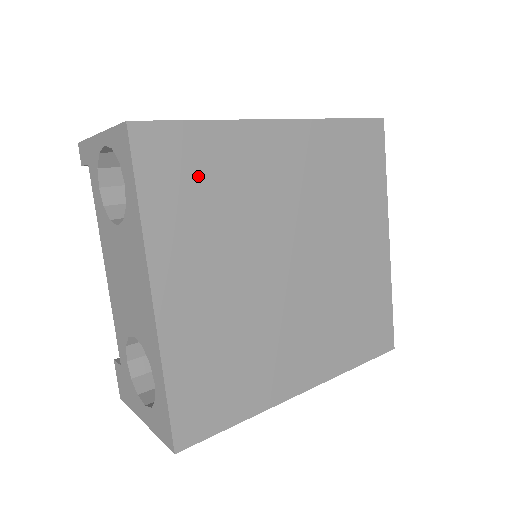
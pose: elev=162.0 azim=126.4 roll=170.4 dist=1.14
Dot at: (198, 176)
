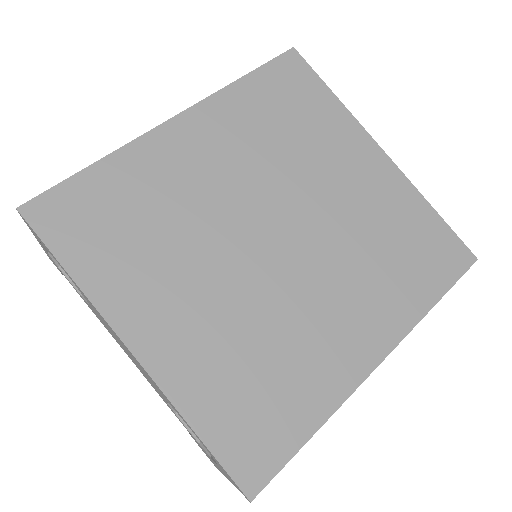
Dot at: (115, 214)
